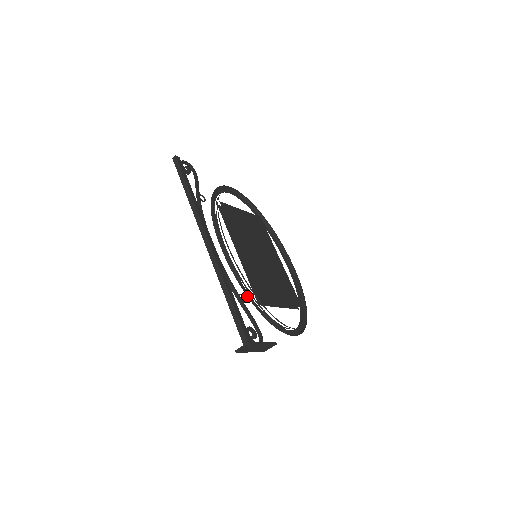
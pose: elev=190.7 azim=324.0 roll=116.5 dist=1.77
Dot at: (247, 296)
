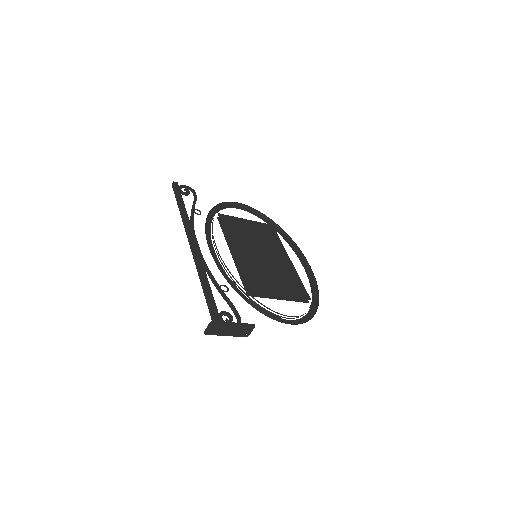
Dot at: (233, 288)
